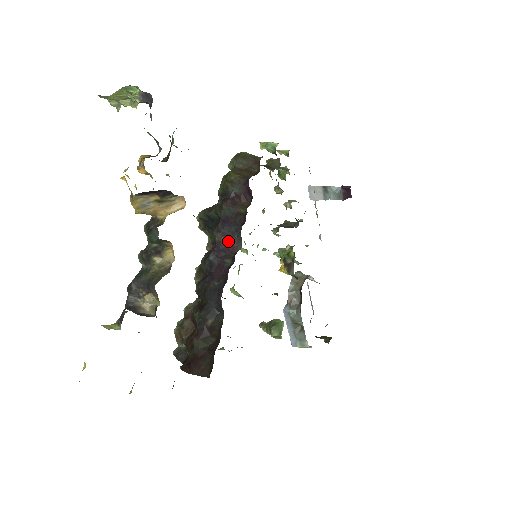
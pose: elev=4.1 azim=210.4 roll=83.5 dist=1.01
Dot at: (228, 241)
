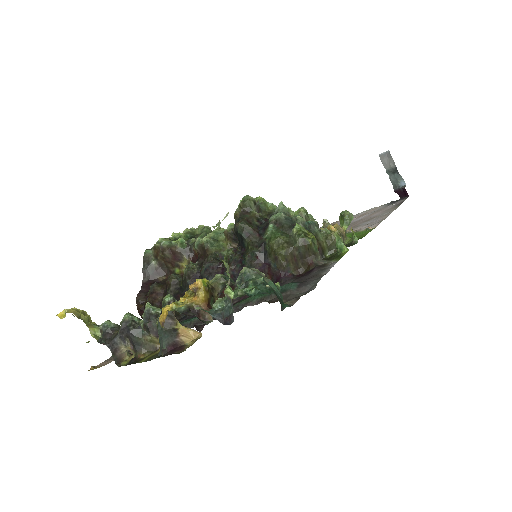
Dot at: occluded
